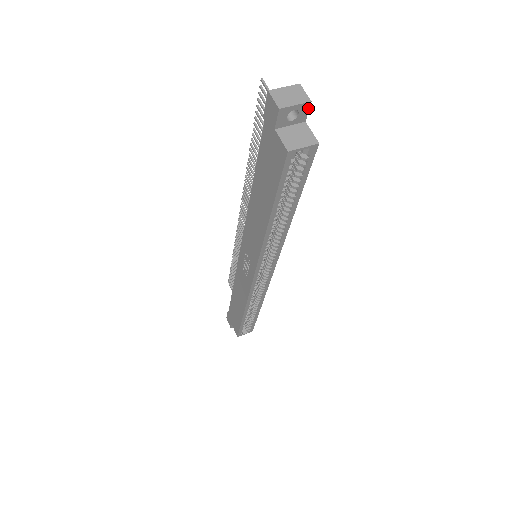
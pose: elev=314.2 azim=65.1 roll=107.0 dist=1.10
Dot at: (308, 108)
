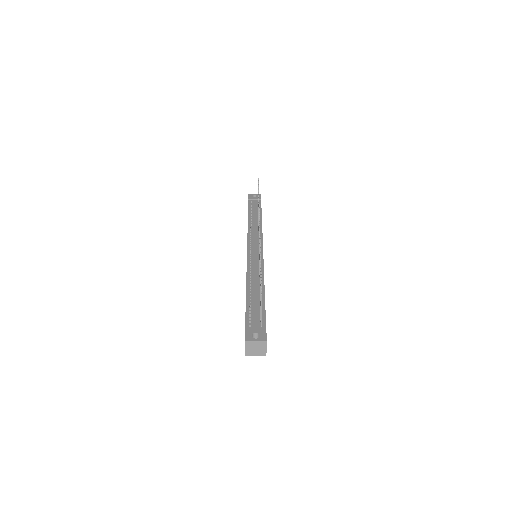
Dot at: (266, 350)
